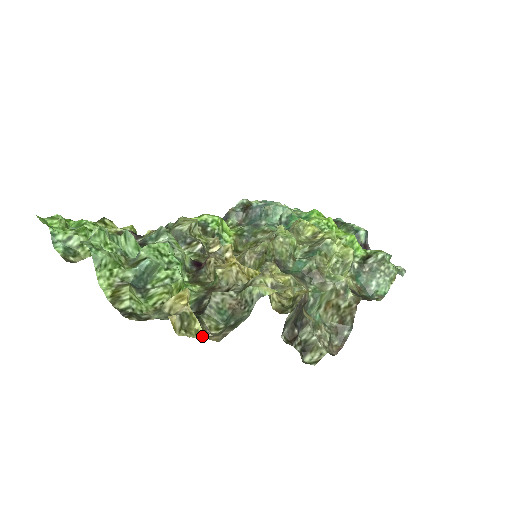
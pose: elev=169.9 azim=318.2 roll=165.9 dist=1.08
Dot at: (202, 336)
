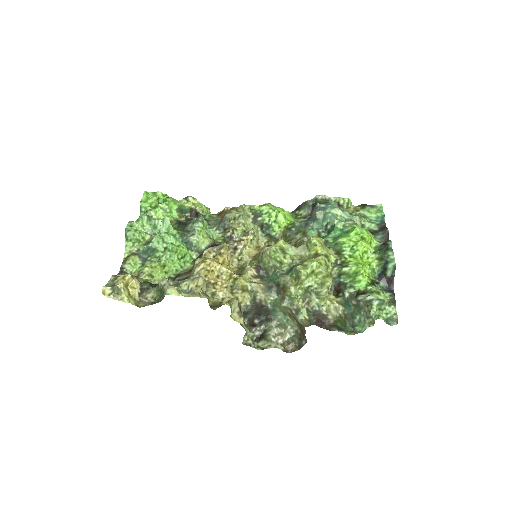
Dot at: (126, 301)
